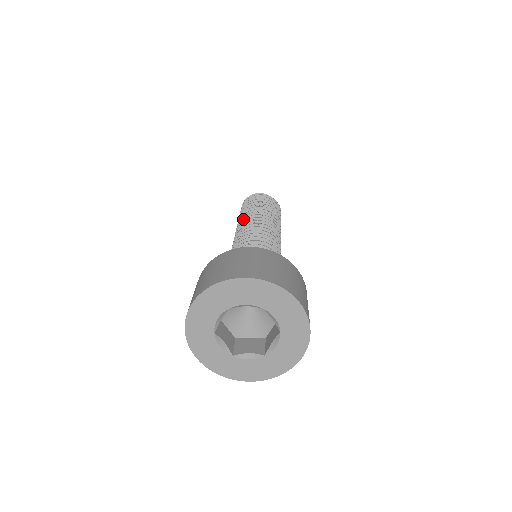
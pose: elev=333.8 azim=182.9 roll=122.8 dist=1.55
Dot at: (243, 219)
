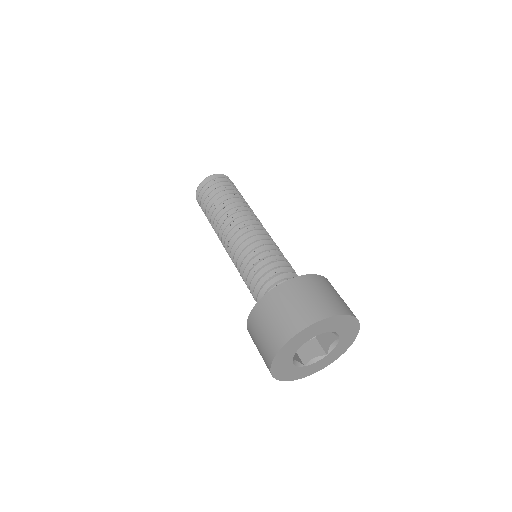
Dot at: (244, 210)
